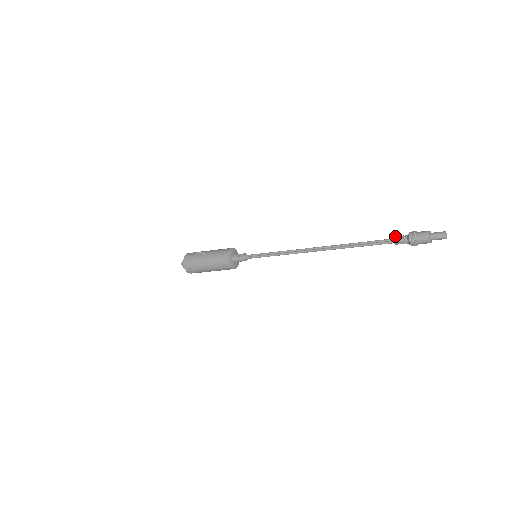
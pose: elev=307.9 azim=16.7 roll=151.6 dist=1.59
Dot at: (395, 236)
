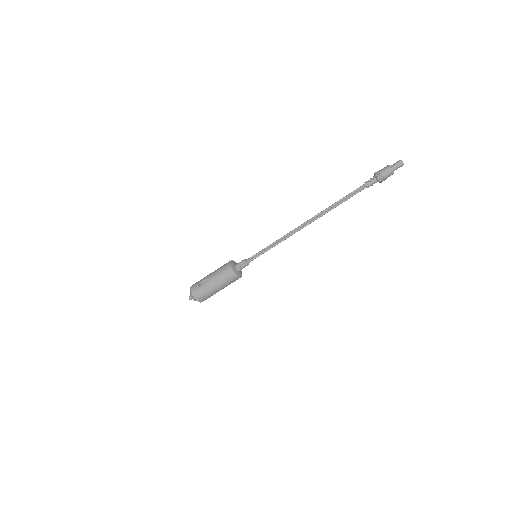
Dot at: (365, 182)
